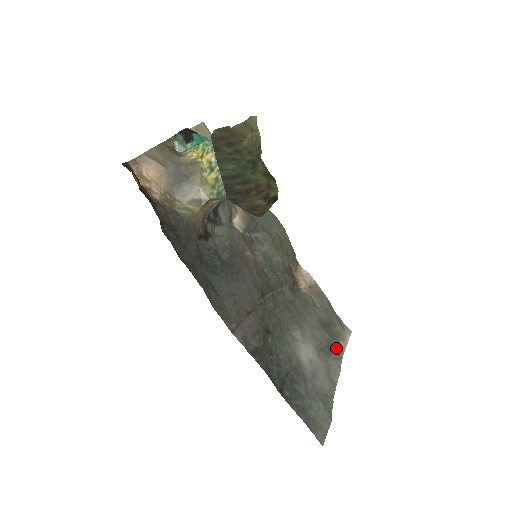
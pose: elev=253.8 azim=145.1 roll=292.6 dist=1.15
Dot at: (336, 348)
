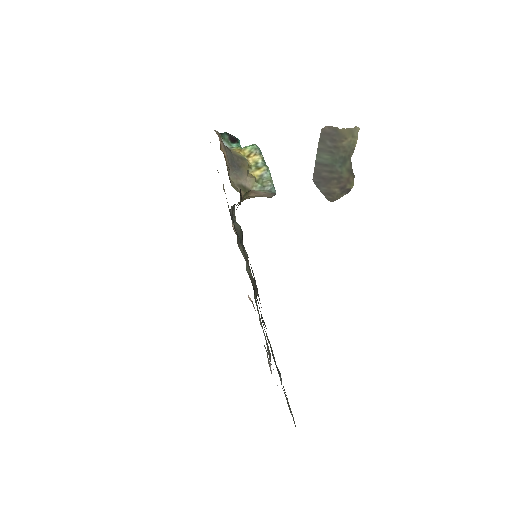
Dot at: occluded
